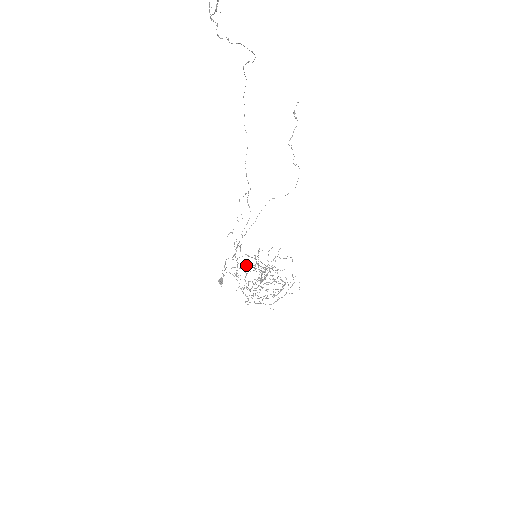
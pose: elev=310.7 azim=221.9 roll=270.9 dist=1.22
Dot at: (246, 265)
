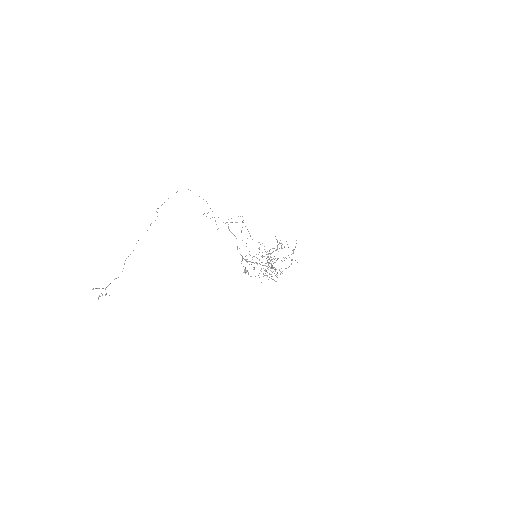
Dot at: occluded
